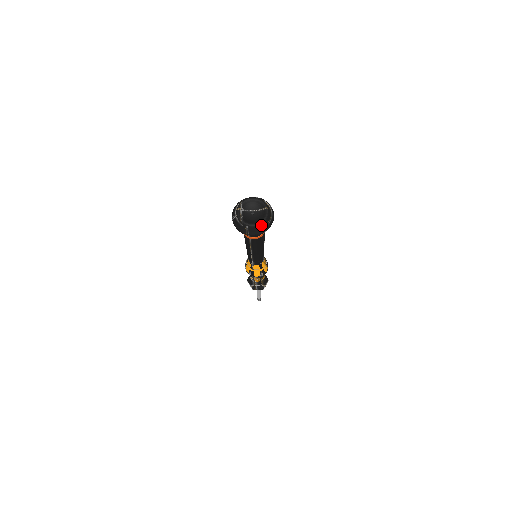
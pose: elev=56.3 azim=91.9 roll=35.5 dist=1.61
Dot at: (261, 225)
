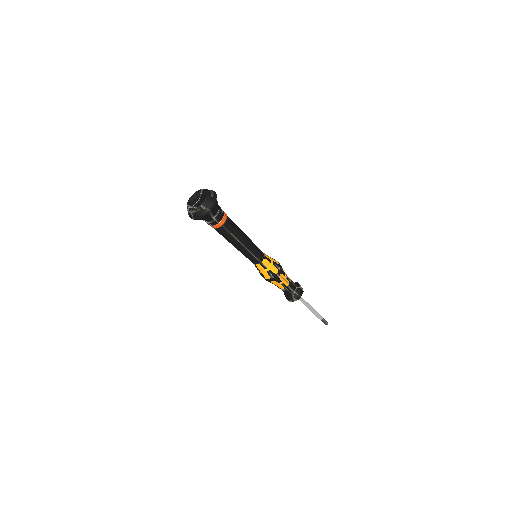
Dot at: (208, 196)
